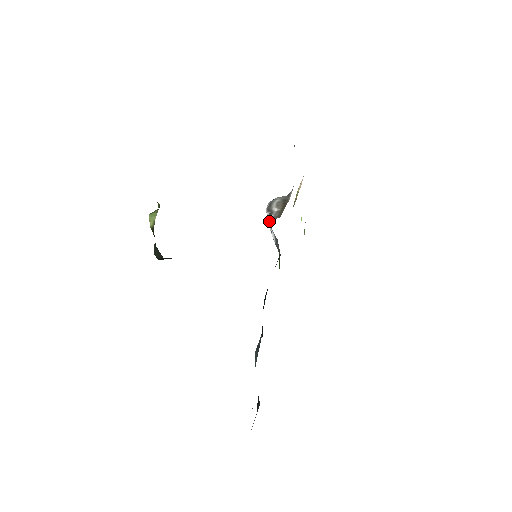
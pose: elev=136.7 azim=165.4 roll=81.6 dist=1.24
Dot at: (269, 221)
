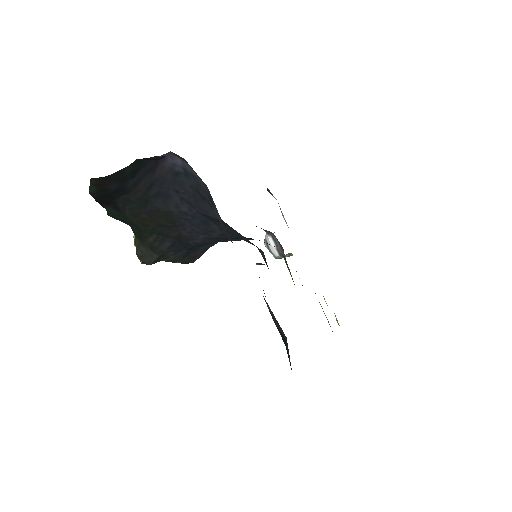
Dot at: (266, 239)
